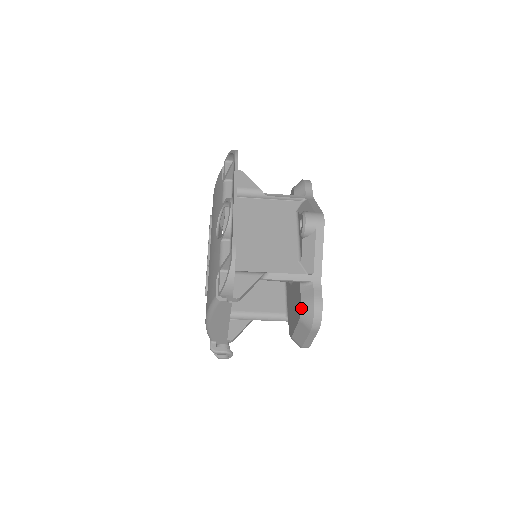
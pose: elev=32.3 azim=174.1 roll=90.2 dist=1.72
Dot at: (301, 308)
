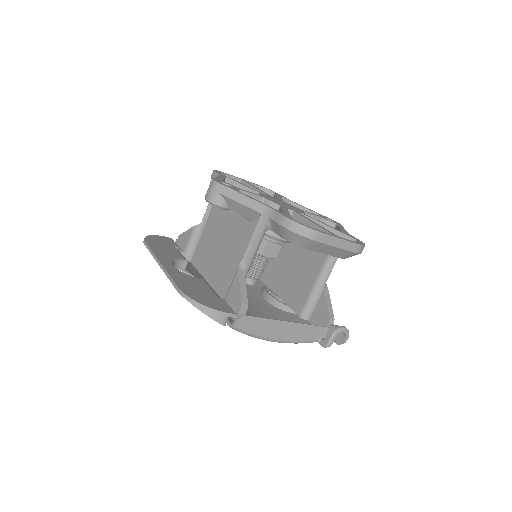
Dot at: occluded
